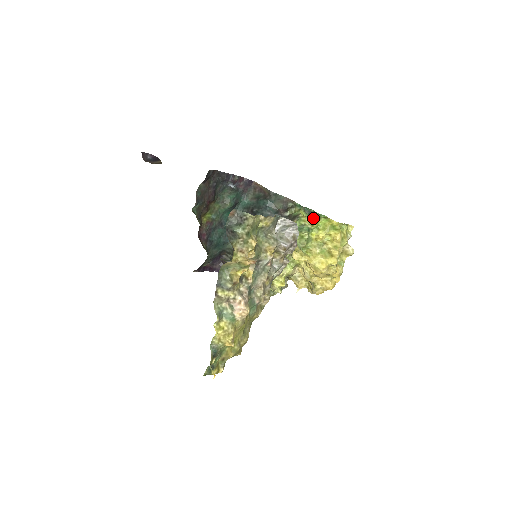
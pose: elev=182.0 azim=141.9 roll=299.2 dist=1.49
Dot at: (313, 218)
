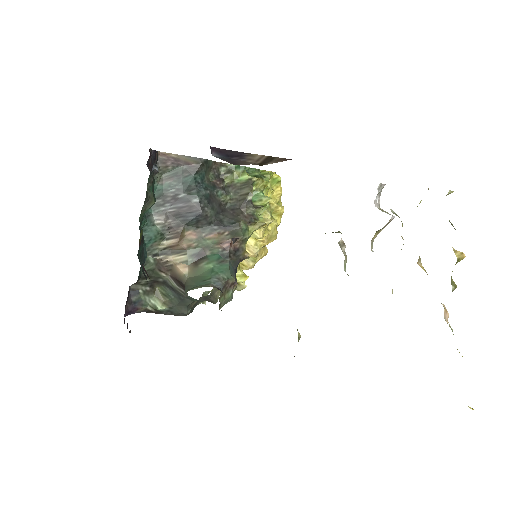
Dot at: (262, 177)
